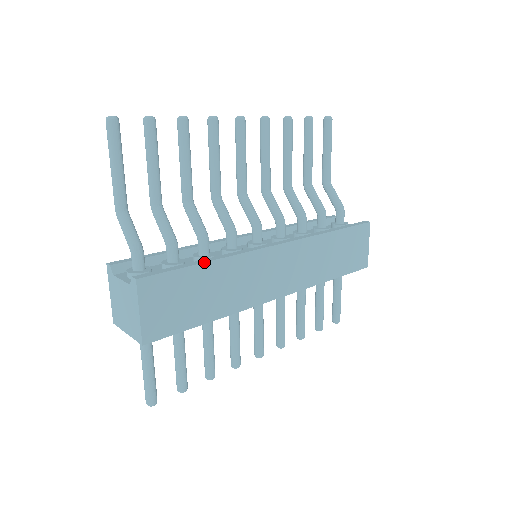
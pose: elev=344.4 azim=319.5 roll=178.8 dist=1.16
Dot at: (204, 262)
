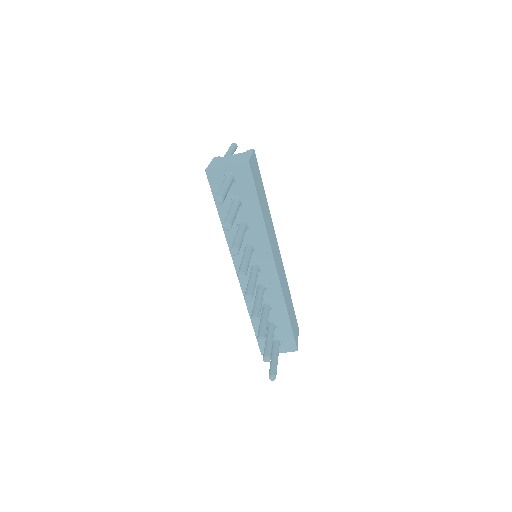
Dot at: occluded
